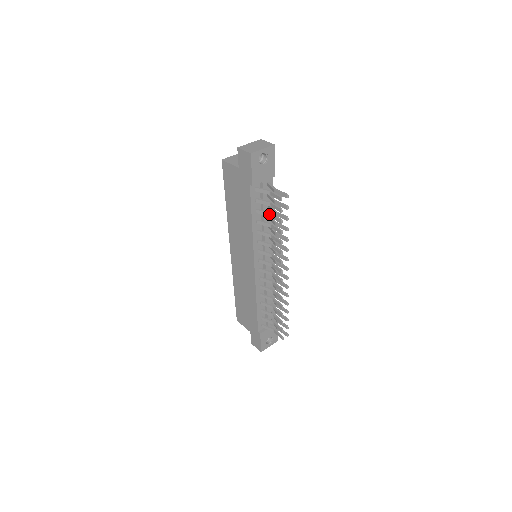
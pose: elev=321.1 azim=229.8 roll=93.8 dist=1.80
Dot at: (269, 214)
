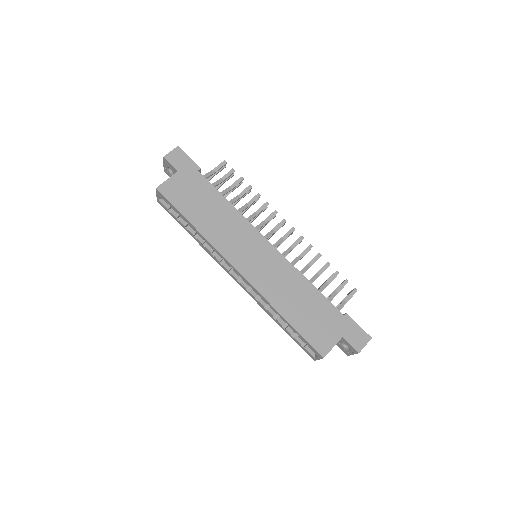
Dot at: (229, 188)
